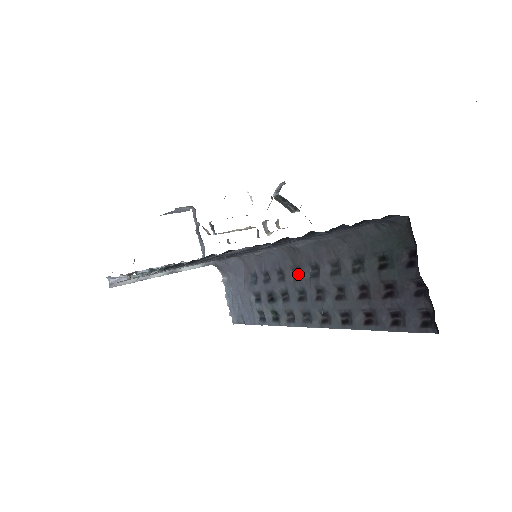
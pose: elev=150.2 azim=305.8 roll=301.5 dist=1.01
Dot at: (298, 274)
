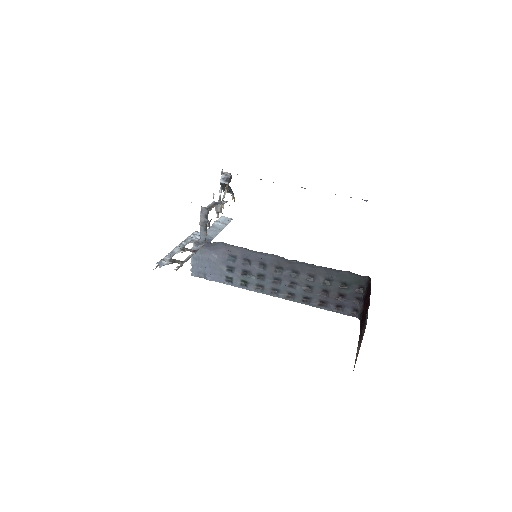
Dot at: (279, 270)
